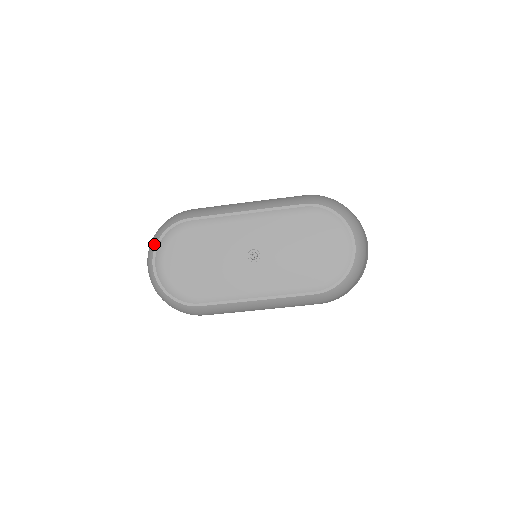
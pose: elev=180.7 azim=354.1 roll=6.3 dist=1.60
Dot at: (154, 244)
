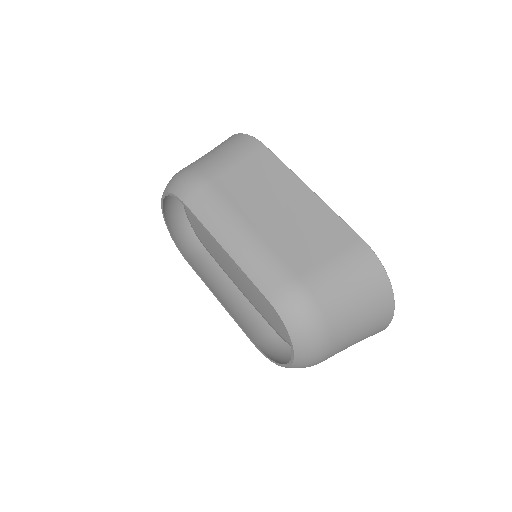
Dot at: (164, 191)
